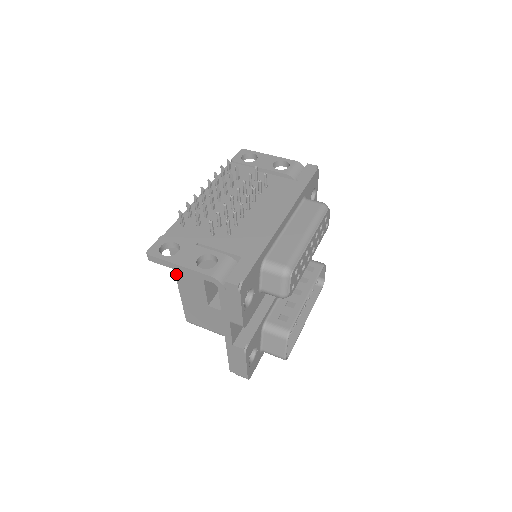
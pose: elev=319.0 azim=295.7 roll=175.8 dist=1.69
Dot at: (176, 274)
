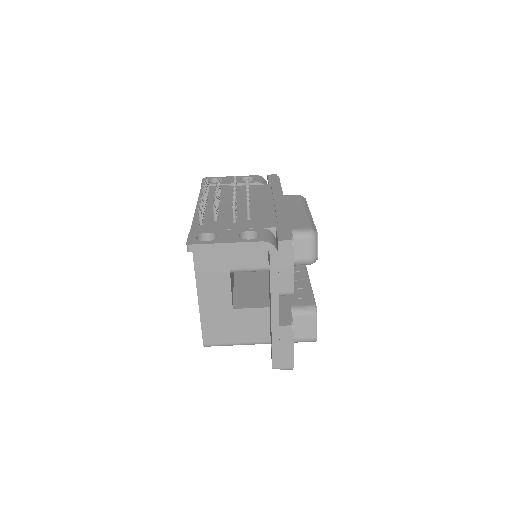
Dot at: (197, 282)
